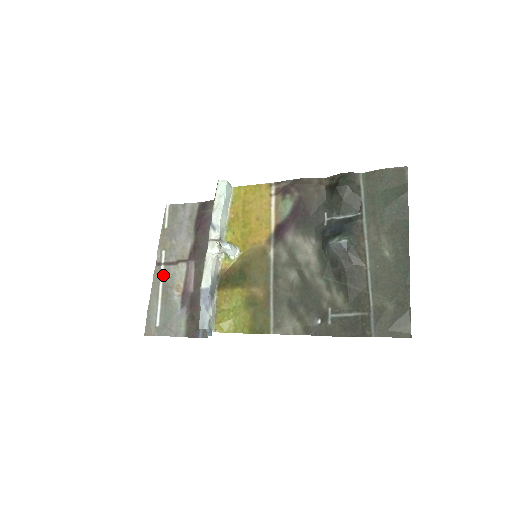
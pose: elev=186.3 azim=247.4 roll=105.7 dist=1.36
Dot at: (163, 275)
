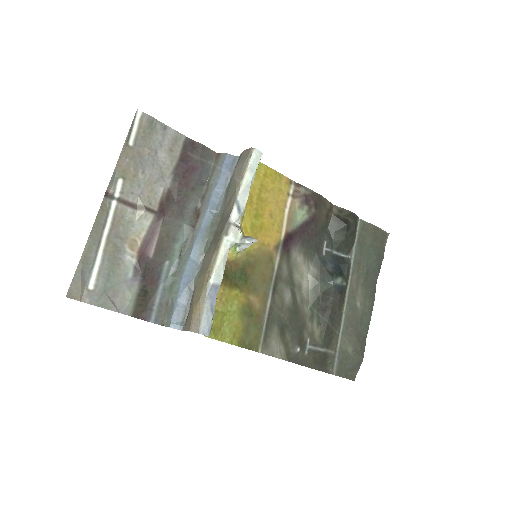
Dot at: (114, 216)
